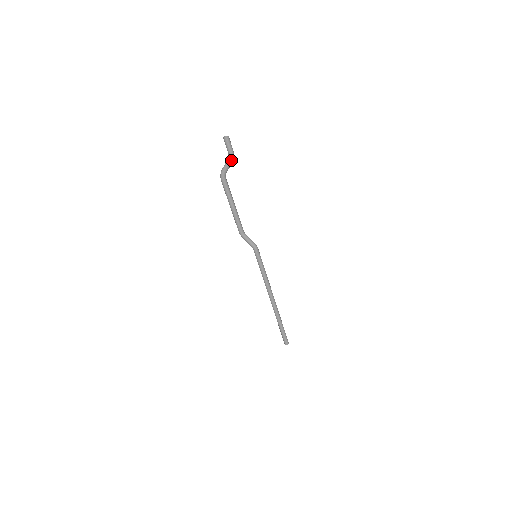
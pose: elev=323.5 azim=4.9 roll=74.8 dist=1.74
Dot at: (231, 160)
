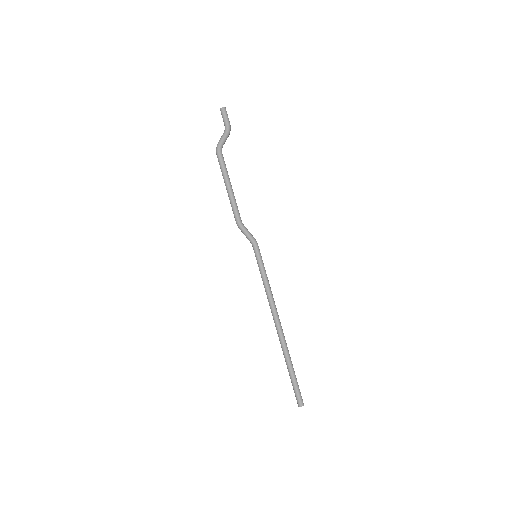
Dot at: (229, 131)
